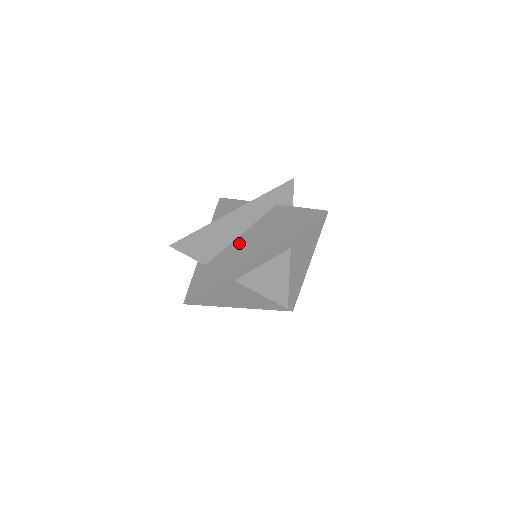
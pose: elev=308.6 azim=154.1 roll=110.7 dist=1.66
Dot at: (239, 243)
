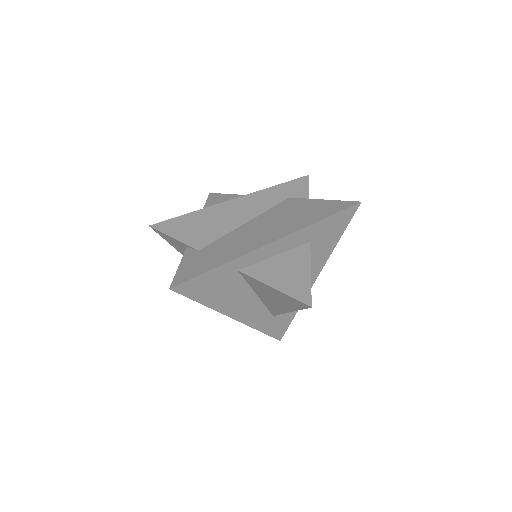
Dot at: (245, 230)
